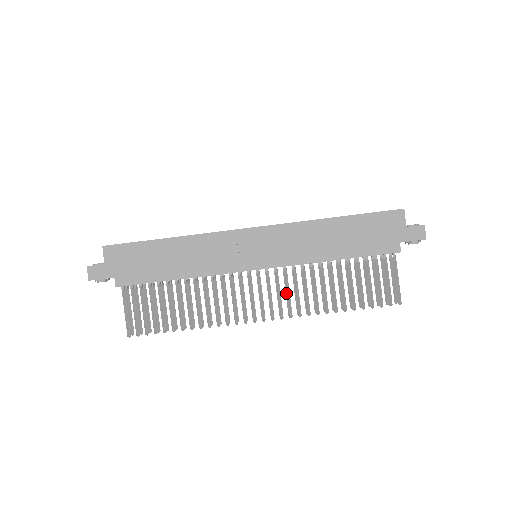
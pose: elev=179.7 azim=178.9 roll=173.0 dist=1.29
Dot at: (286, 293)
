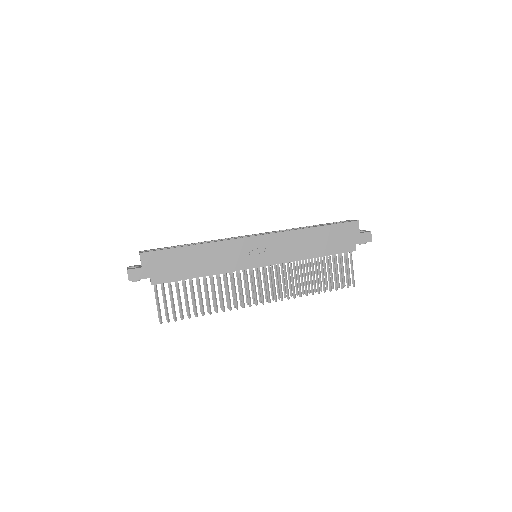
Dot at: (279, 283)
